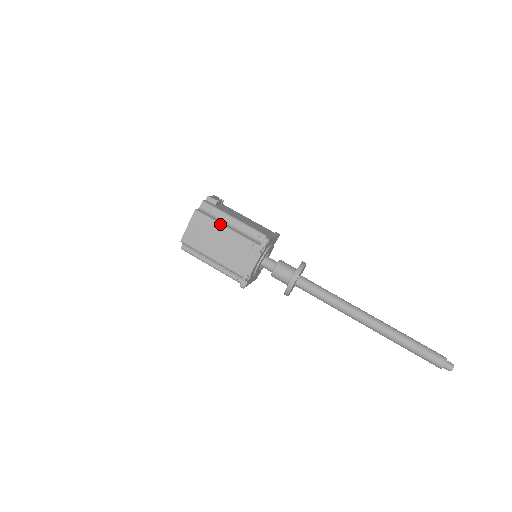
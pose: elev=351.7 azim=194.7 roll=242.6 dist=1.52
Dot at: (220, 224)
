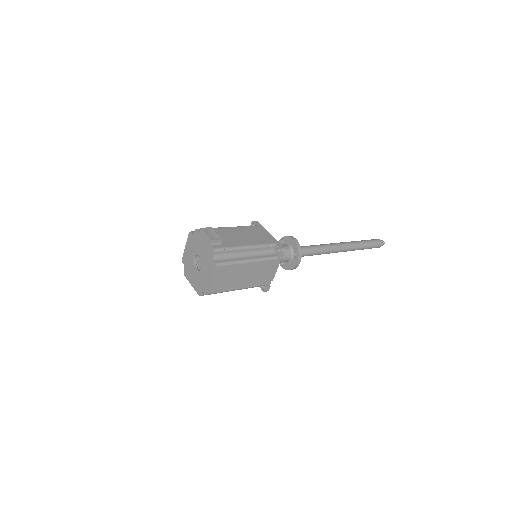
Dot at: (242, 262)
